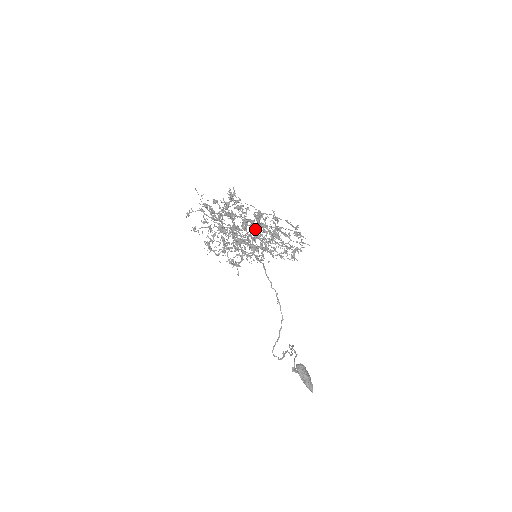
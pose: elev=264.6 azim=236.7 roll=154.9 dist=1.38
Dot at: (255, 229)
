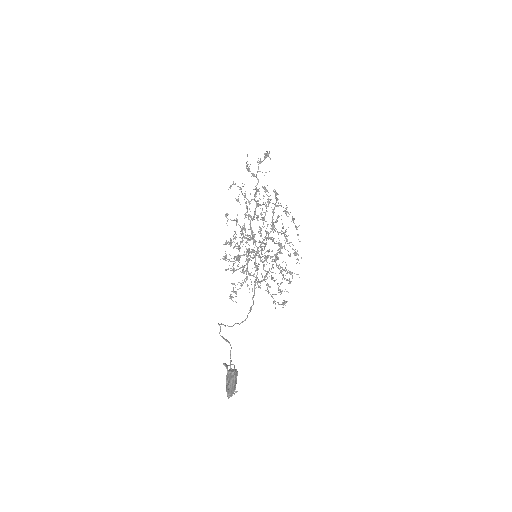
Dot at: (267, 233)
